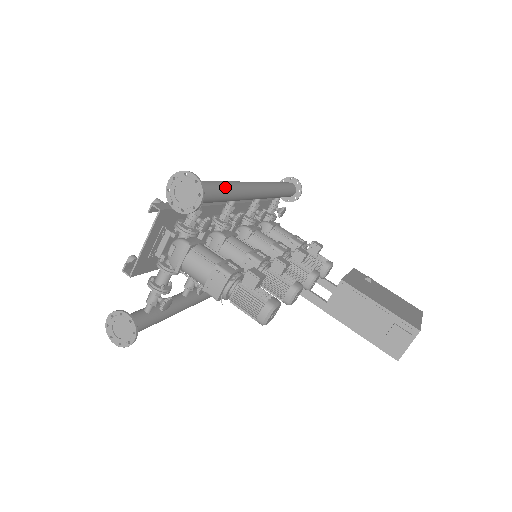
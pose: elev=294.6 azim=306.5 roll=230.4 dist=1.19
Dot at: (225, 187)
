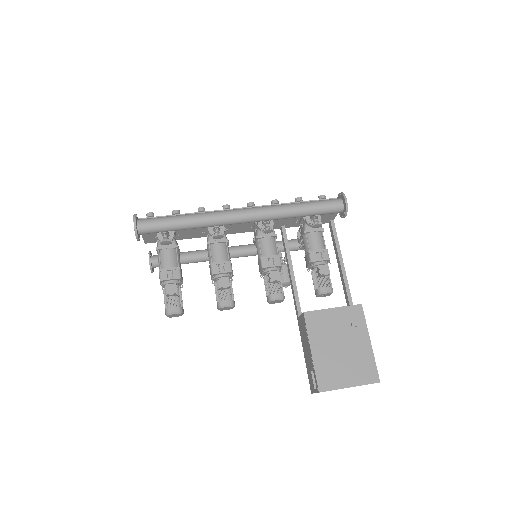
Dot at: (181, 224)
